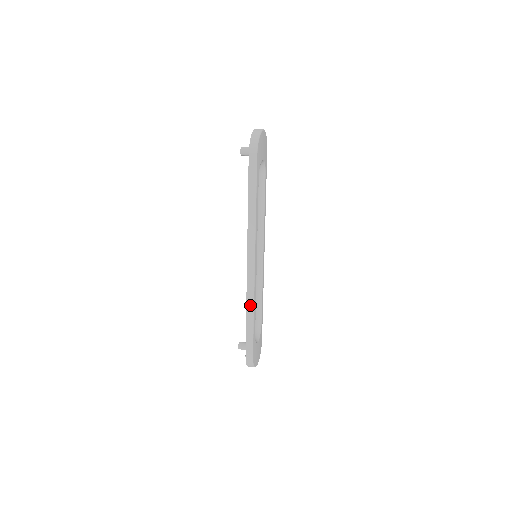
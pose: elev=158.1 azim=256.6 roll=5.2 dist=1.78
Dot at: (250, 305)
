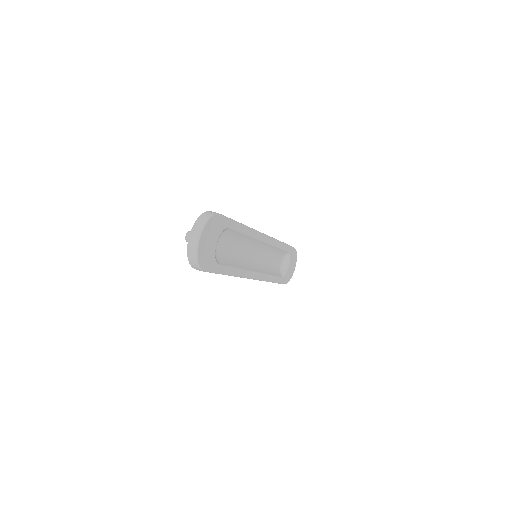
Dot at: occluded
